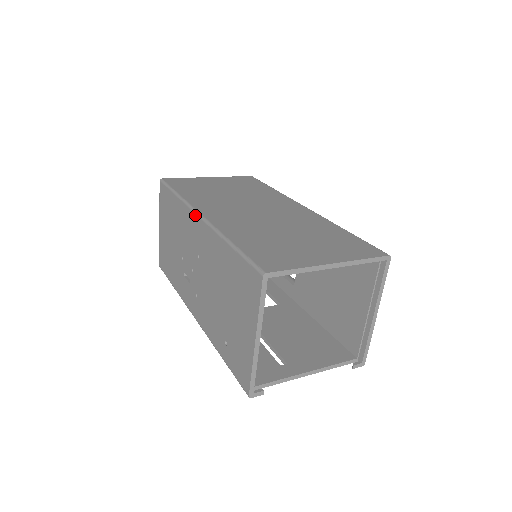
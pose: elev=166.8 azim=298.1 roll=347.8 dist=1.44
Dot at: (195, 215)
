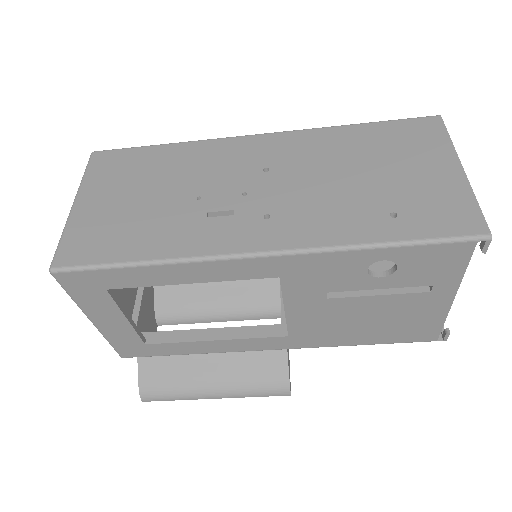
Dot at: (247, 136)
